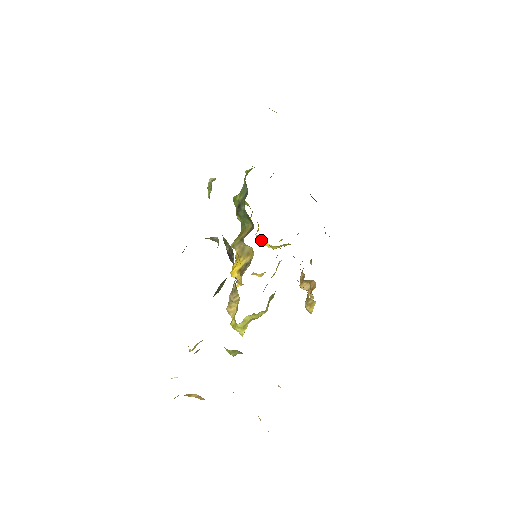
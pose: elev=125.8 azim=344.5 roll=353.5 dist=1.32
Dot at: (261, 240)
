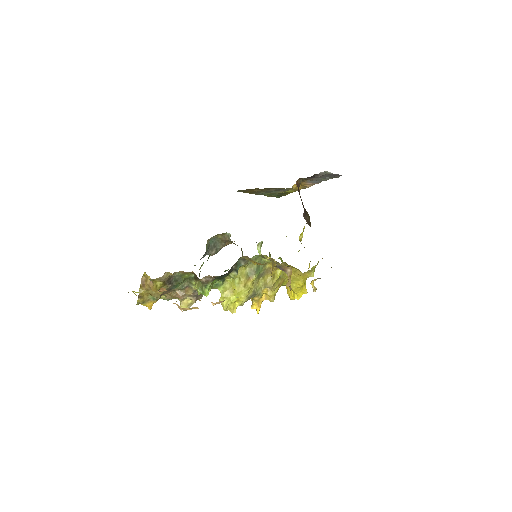
Dot at: (289, 290)
